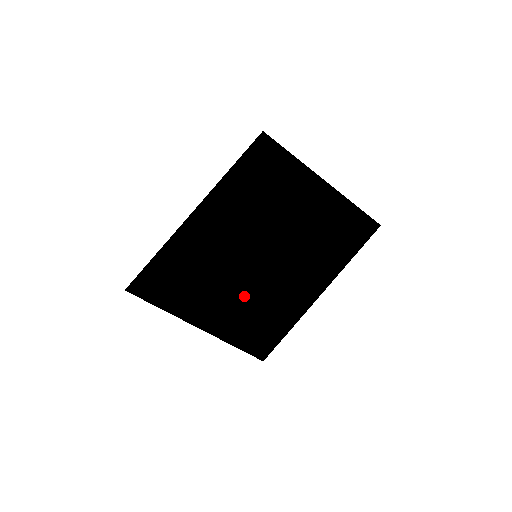
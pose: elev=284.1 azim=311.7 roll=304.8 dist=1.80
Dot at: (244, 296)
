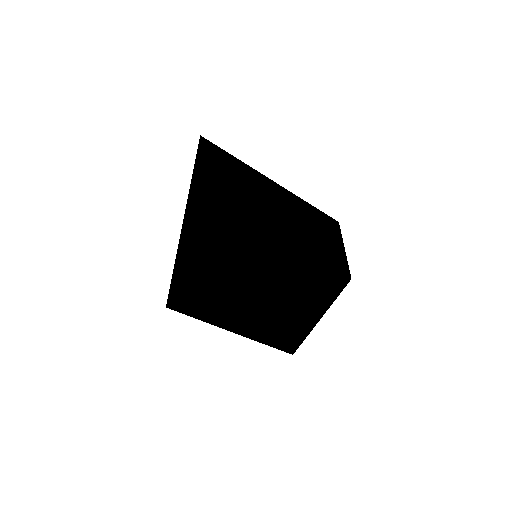
Dot at: (241, 310)
